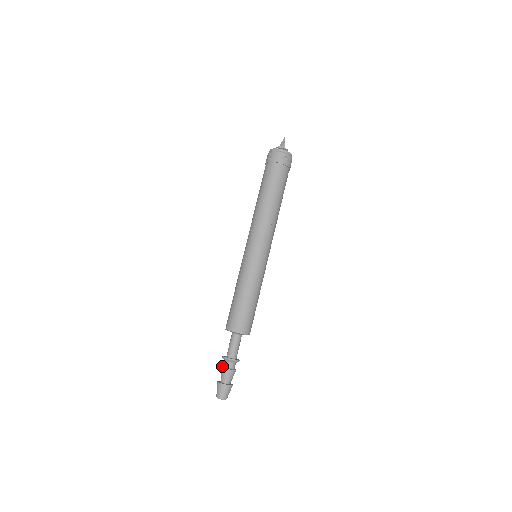
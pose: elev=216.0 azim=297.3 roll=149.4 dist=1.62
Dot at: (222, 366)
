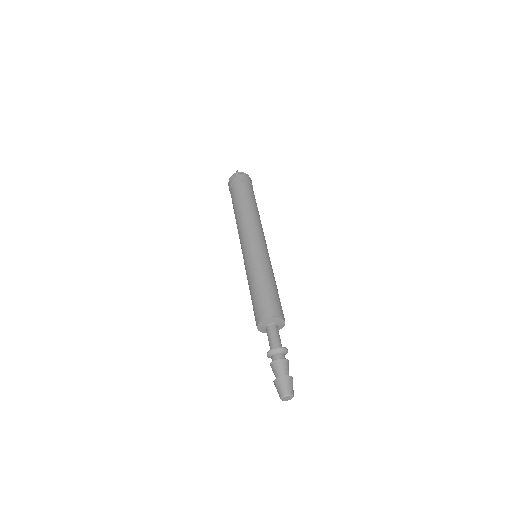
Dot at: occluded
